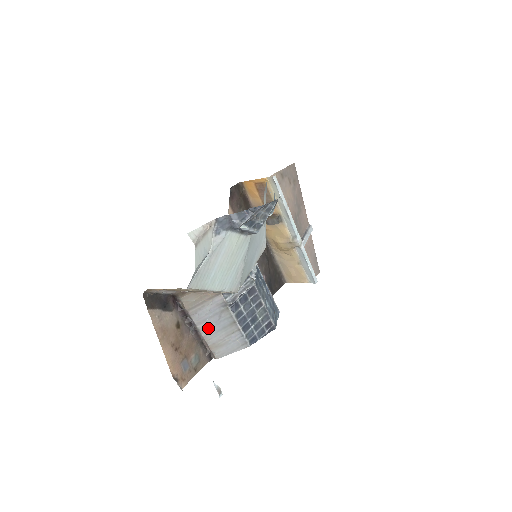
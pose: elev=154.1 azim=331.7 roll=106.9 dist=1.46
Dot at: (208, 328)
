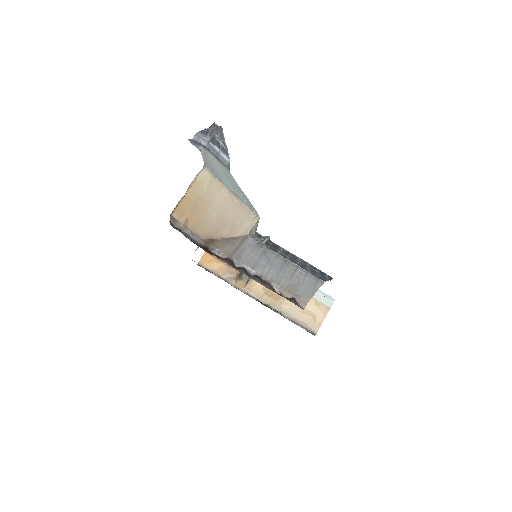
Dot at: (266, 271)
